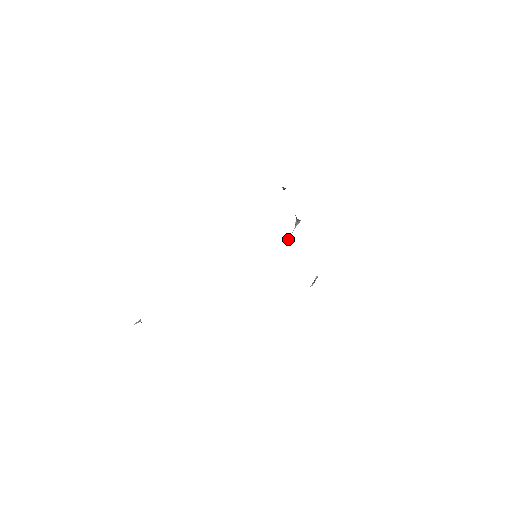
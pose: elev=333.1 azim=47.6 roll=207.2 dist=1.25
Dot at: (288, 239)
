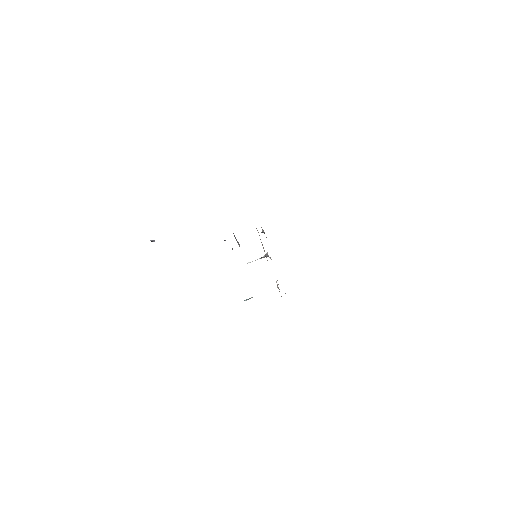
Dot at: (247, 263)
